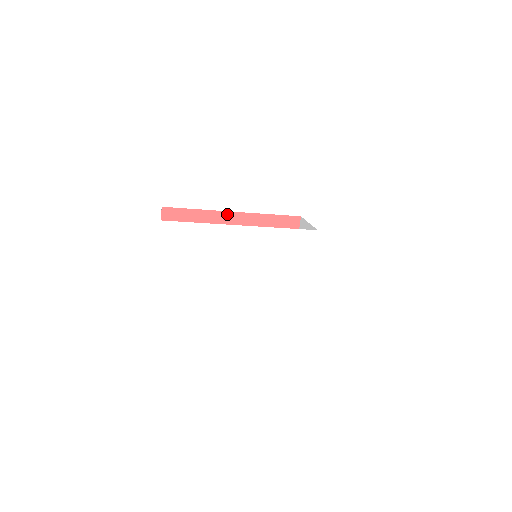
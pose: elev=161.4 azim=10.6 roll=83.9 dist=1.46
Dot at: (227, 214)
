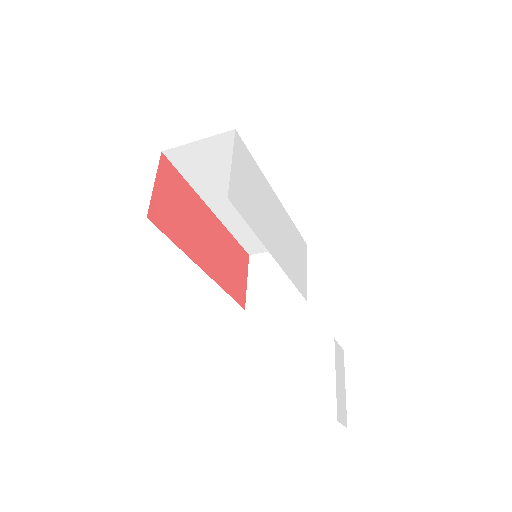
Dot at: (207, 210)
